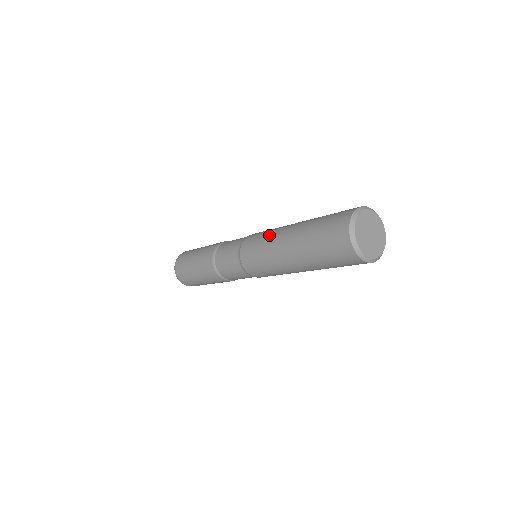
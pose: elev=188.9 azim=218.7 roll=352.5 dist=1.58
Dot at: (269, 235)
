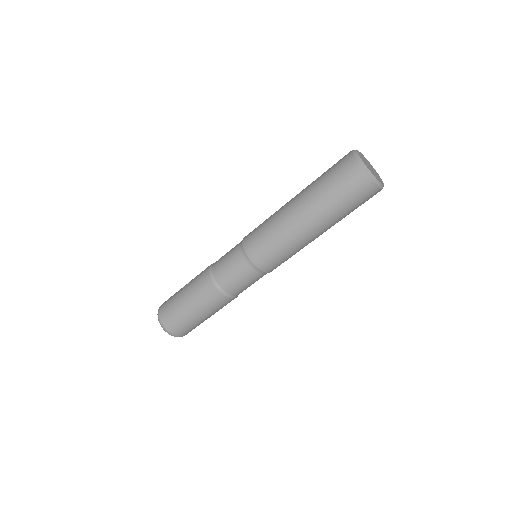
Dot at: occluded
